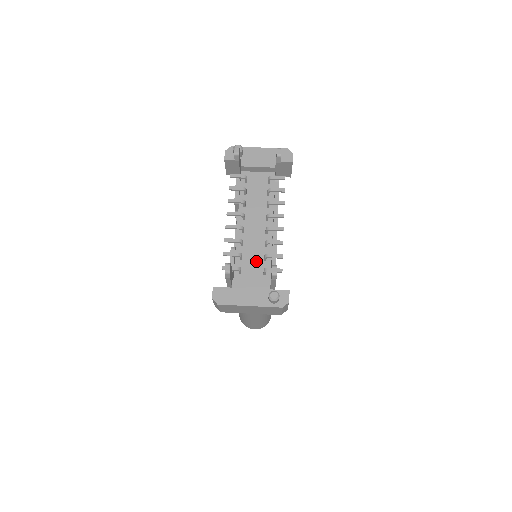
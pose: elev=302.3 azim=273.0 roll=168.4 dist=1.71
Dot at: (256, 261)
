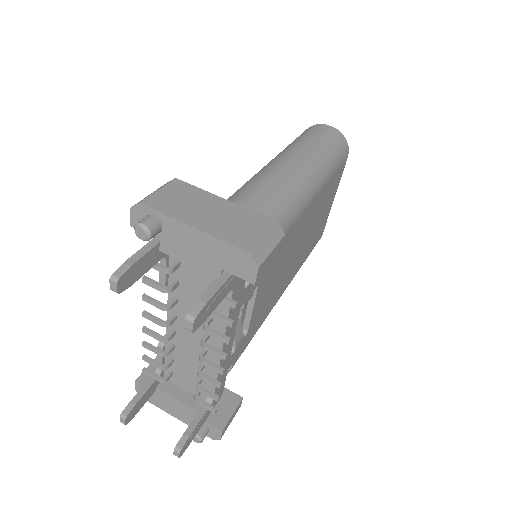
Dot at: (191, 372)
